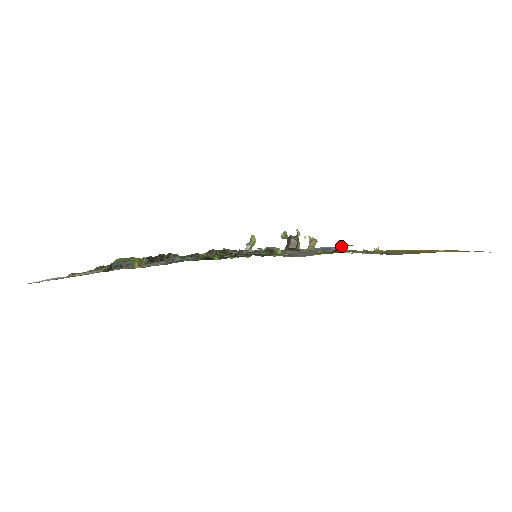
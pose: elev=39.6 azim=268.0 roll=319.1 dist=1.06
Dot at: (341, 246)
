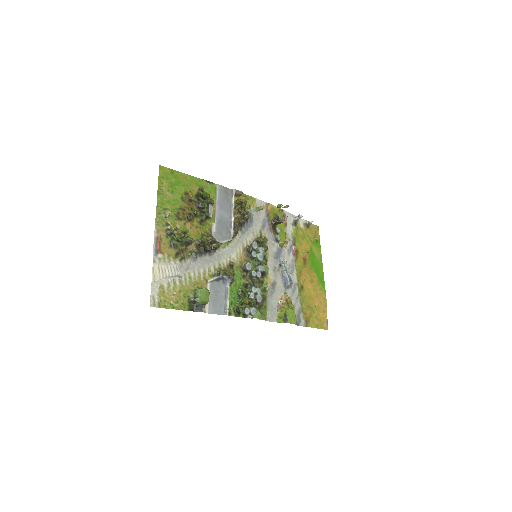
Dot at: (288, 321)
